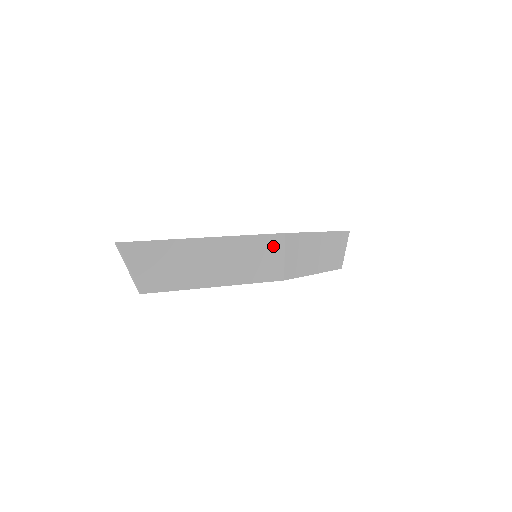
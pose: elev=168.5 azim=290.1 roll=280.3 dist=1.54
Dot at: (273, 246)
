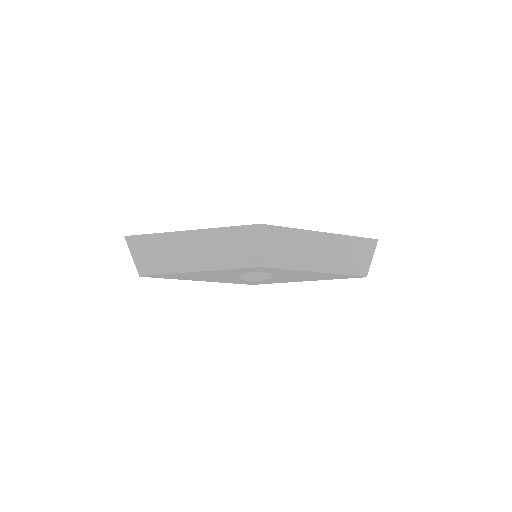
Dot at: (250, 236)
